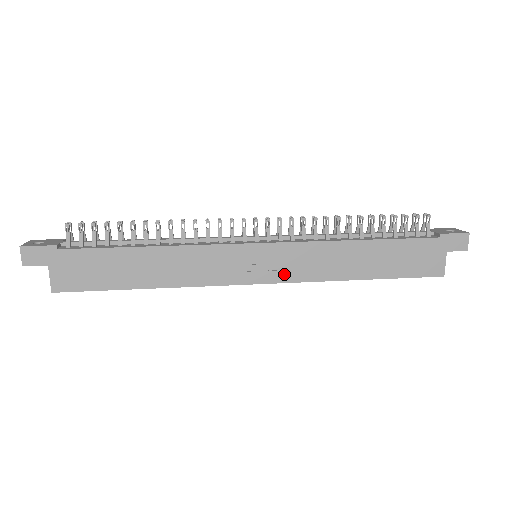
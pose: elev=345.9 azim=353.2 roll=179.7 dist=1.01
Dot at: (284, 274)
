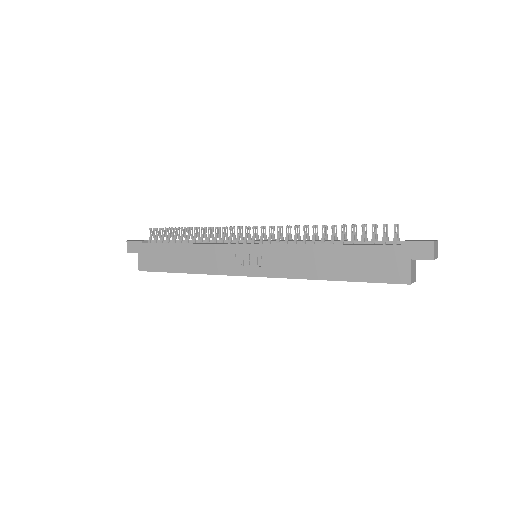
Dot at: (269, 270)
